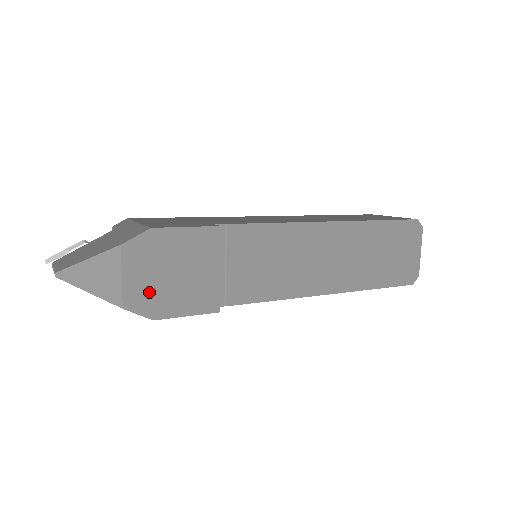
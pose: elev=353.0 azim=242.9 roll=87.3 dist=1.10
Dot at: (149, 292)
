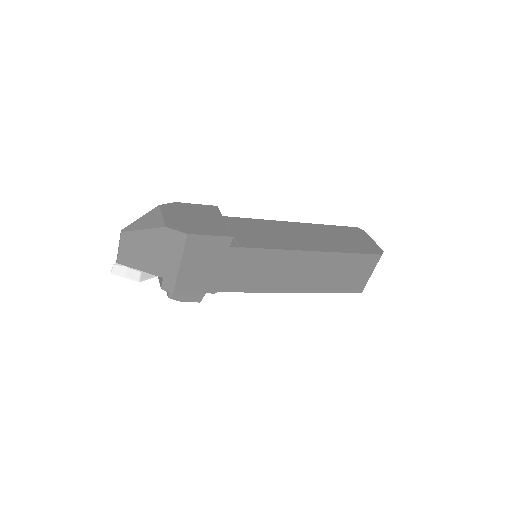
Dot at: (181, 223)
